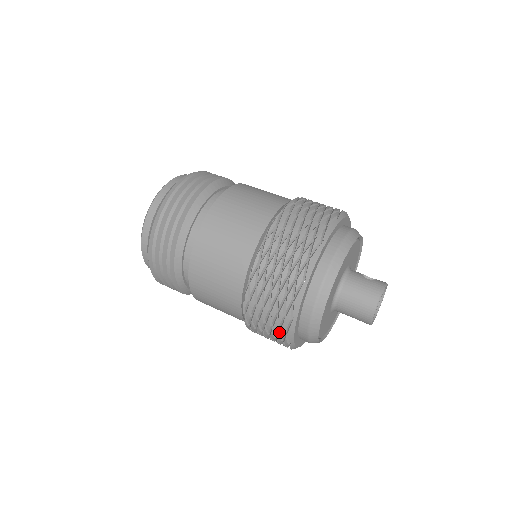
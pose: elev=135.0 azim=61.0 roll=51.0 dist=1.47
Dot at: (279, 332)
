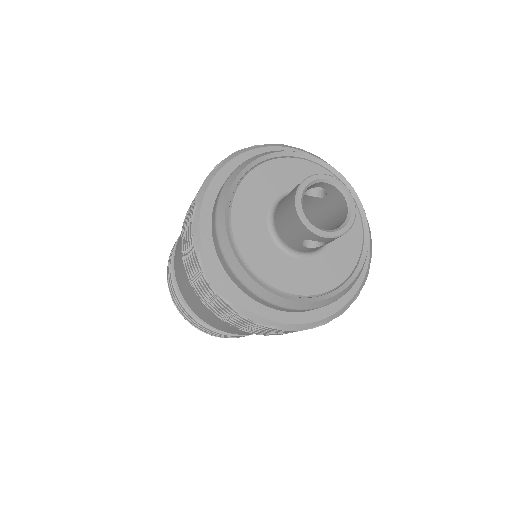
Dot at: (211, 290)
